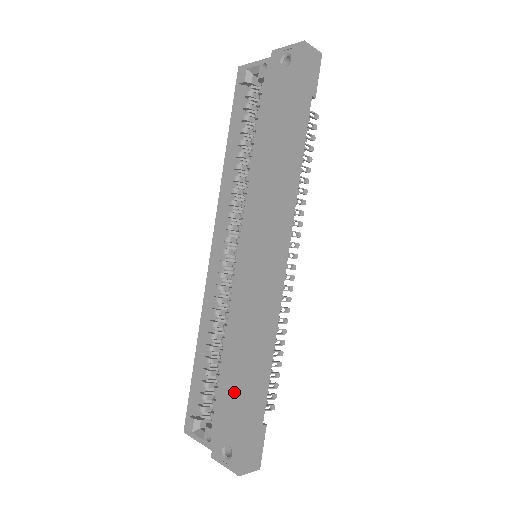
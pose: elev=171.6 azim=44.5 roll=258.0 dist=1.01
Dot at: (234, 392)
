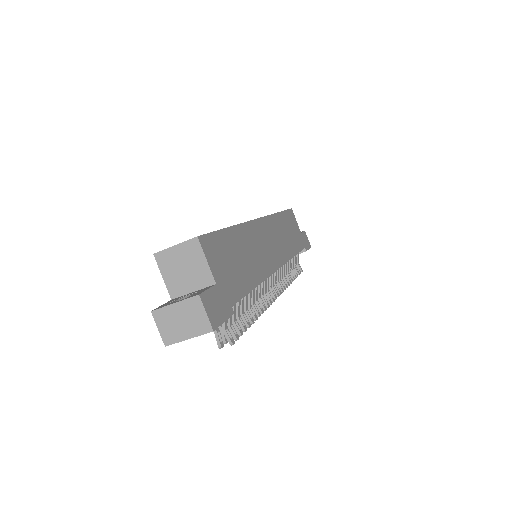
Dot at: (227, 247)
